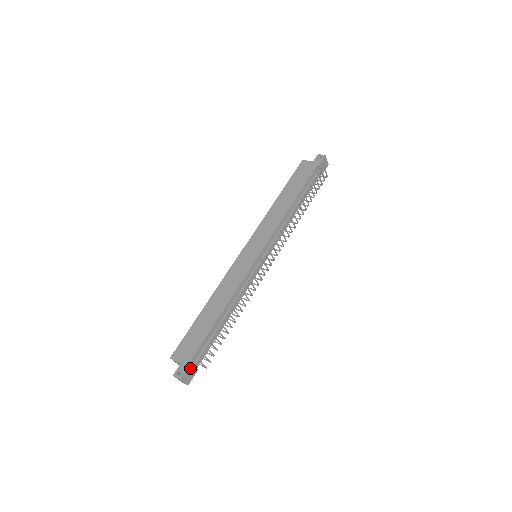
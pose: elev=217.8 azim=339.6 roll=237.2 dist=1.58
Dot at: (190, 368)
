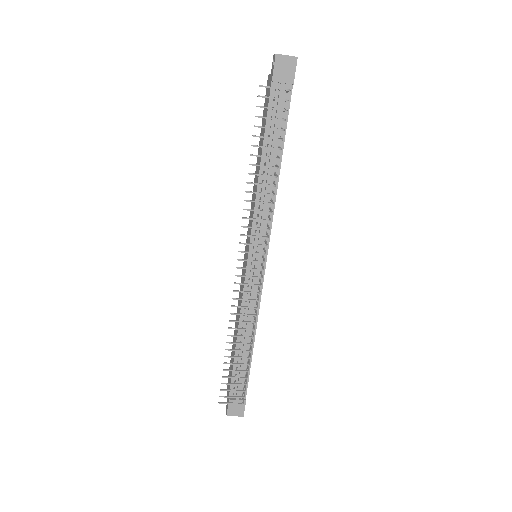
Dot at: occluded
